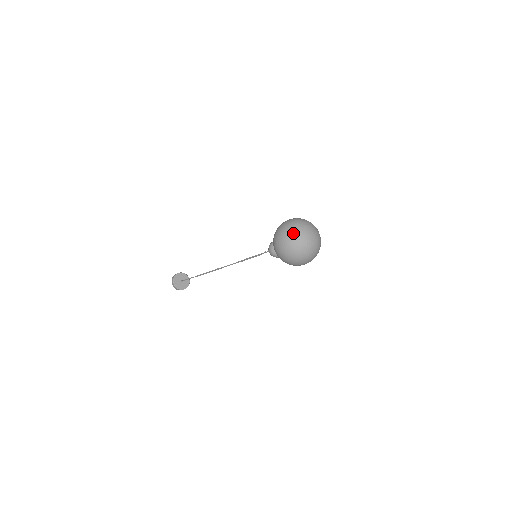
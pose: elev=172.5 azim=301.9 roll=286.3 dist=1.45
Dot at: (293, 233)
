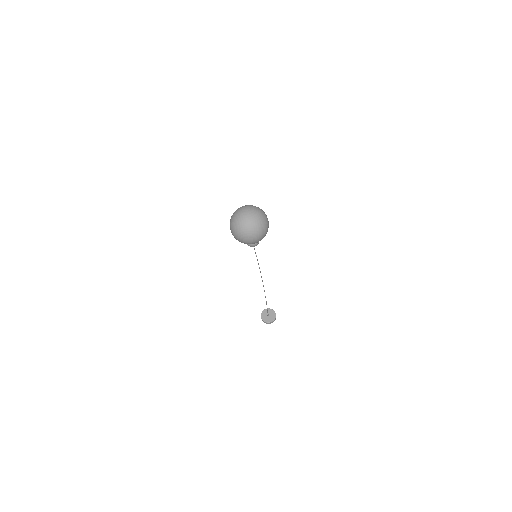
Dot at: (236, 211)
